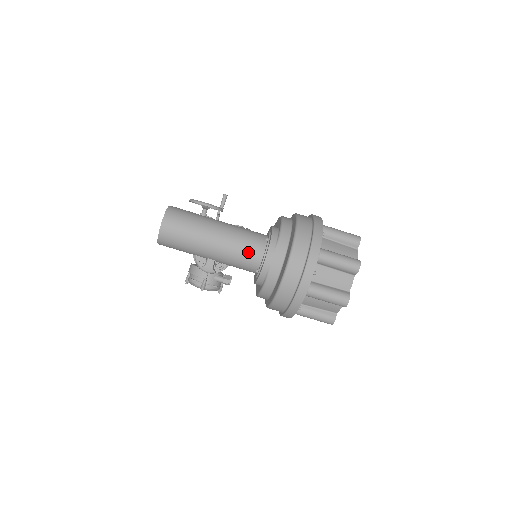
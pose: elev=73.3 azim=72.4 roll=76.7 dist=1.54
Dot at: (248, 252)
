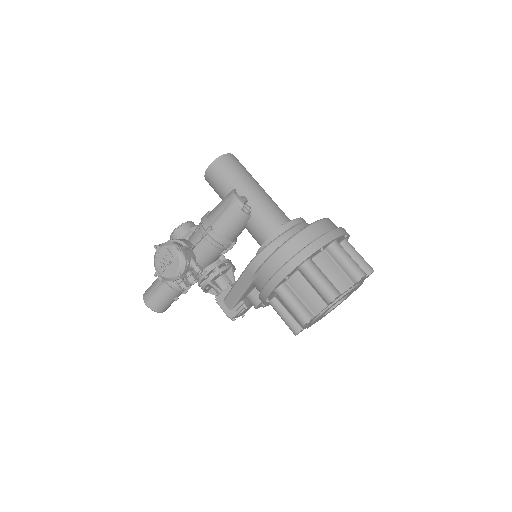
Dot at: (282, 213)
